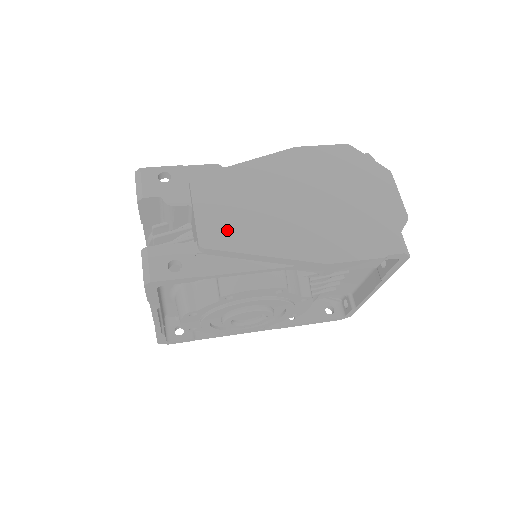
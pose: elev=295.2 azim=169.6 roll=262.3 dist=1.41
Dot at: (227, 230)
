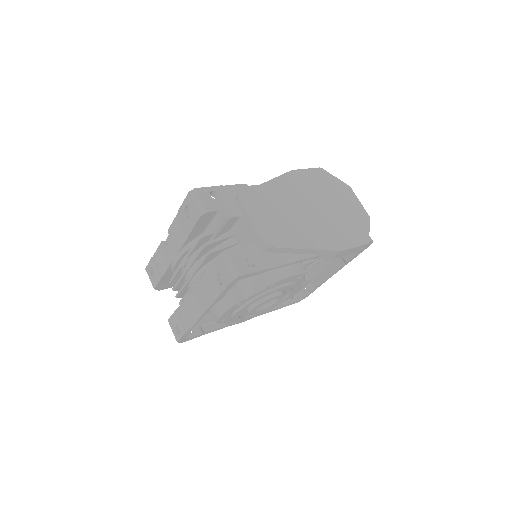
Dot at: (277, 233)
